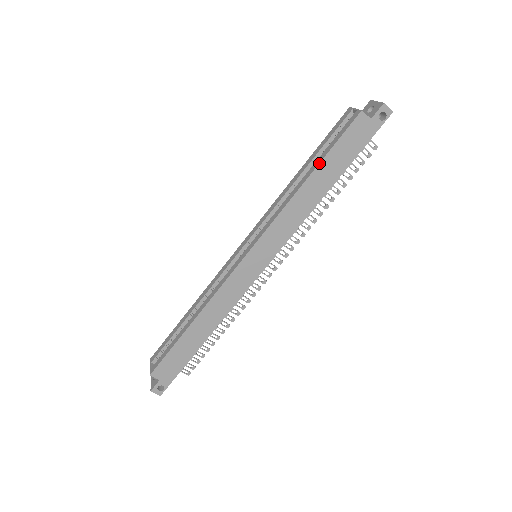
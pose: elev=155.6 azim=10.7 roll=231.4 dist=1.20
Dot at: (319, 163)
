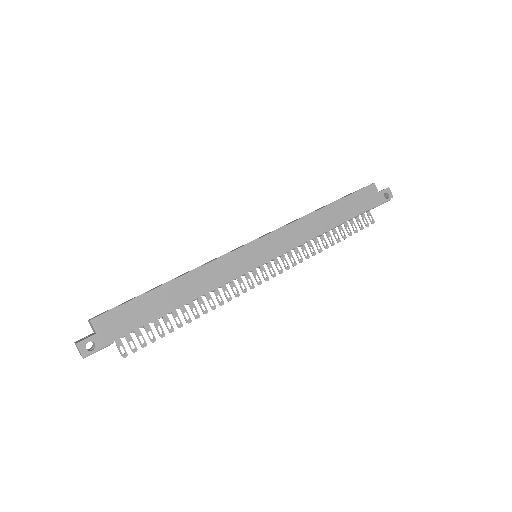
Dot at: (337, 200)
